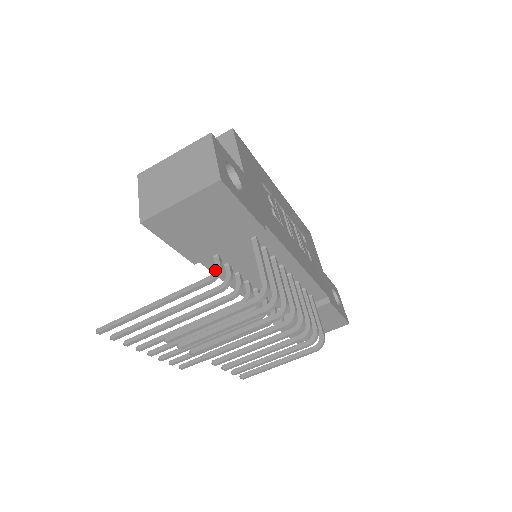
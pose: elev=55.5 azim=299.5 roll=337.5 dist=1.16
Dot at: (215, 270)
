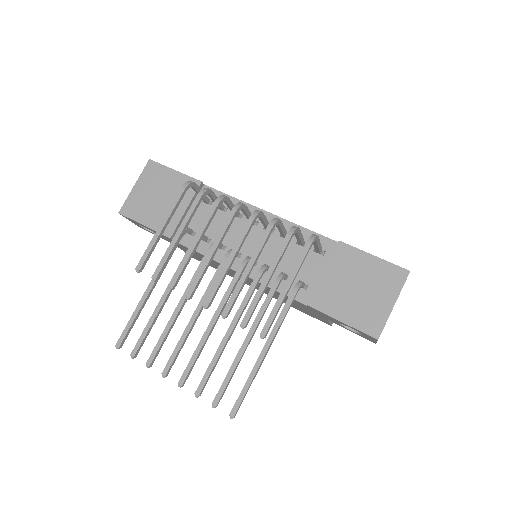
Dot at: occluded
